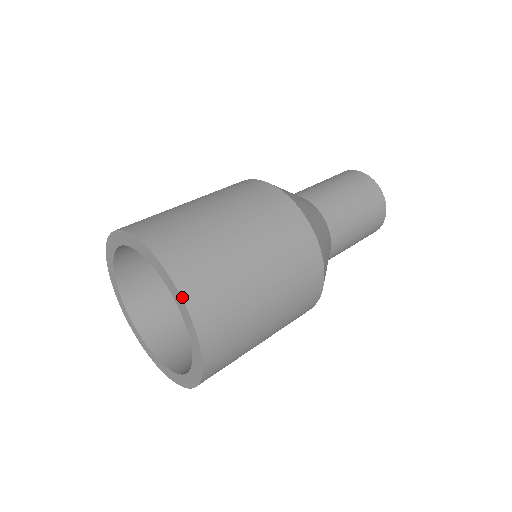
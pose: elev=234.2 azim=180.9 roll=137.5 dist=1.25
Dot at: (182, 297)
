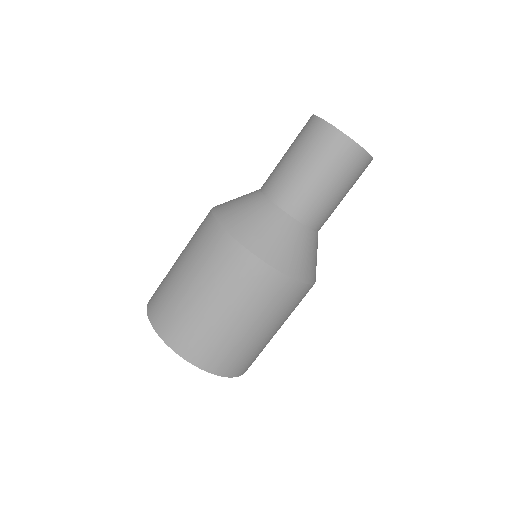
Dot at: (158, 334)
